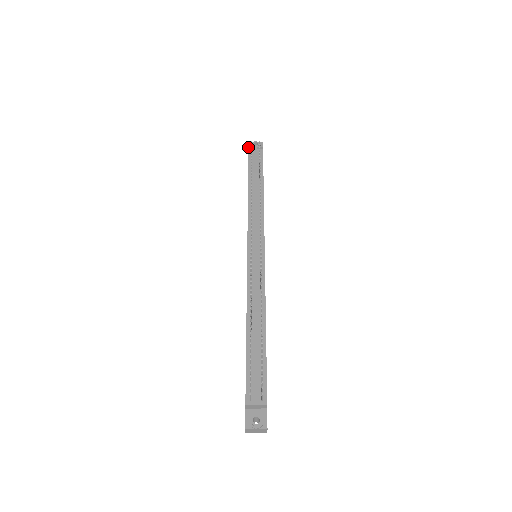
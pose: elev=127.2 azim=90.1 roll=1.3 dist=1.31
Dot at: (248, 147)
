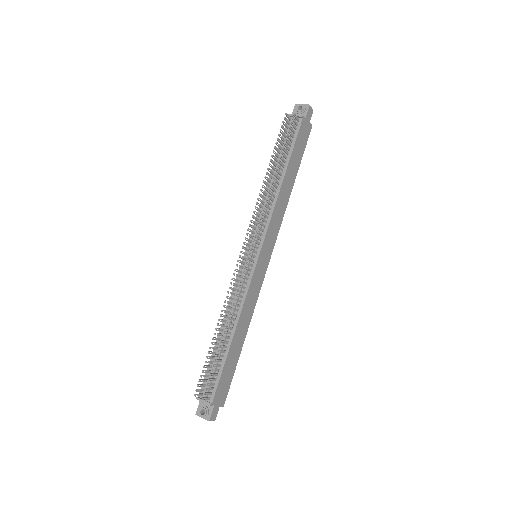
Dot at: occluded
